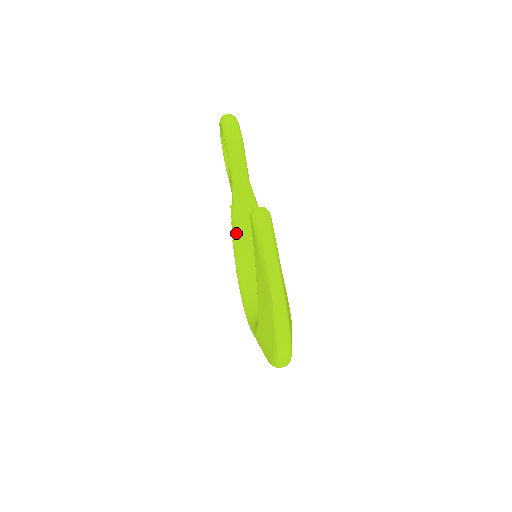
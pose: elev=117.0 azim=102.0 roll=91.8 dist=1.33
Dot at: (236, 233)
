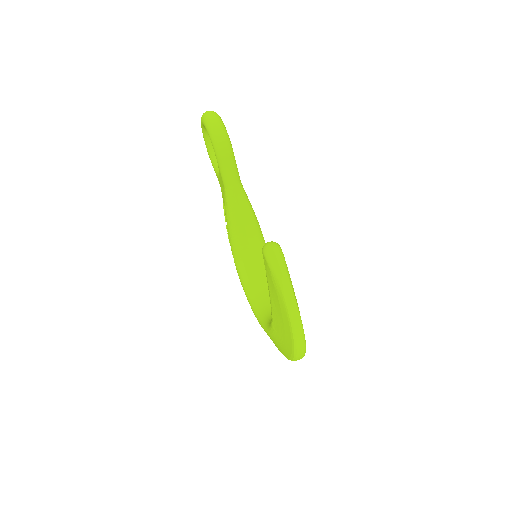
Dot at: (232, 232)
